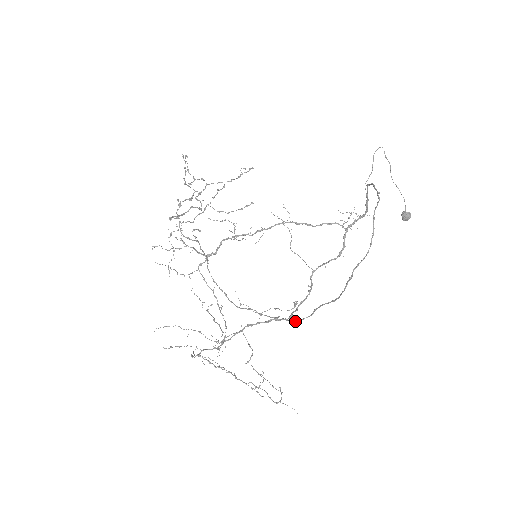
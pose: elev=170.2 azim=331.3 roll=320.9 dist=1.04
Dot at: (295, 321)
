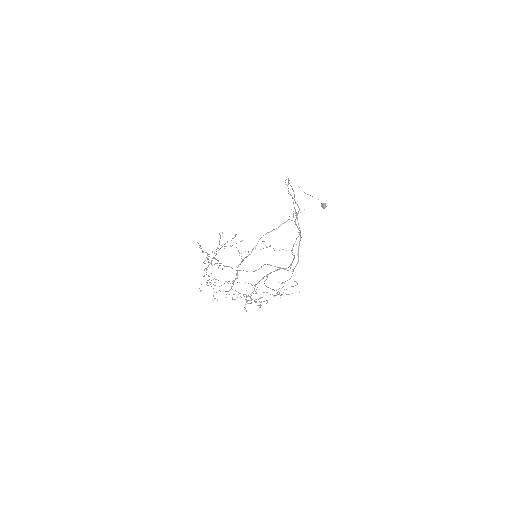
Dot at: (293, 269)
